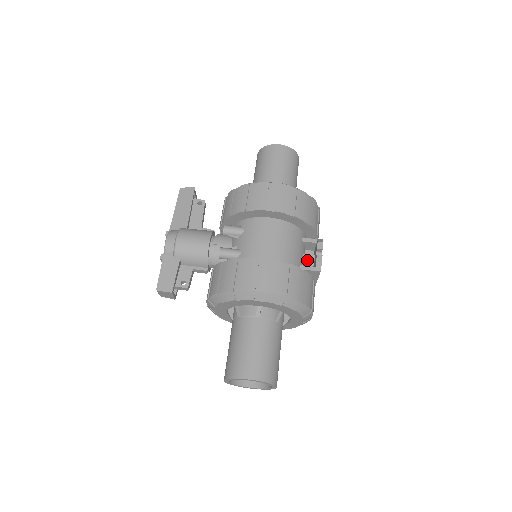
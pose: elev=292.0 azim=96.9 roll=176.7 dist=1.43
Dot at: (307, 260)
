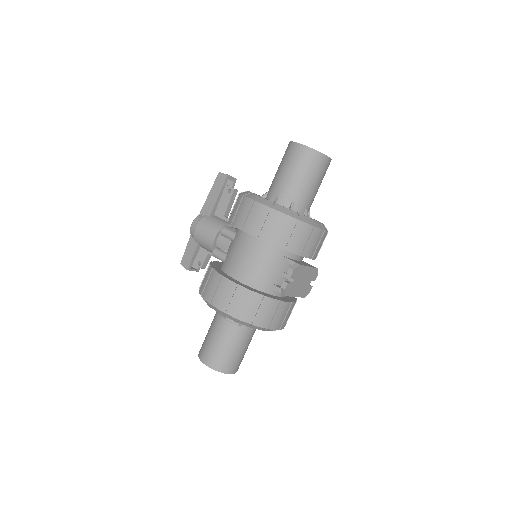
Dot at: occluded
